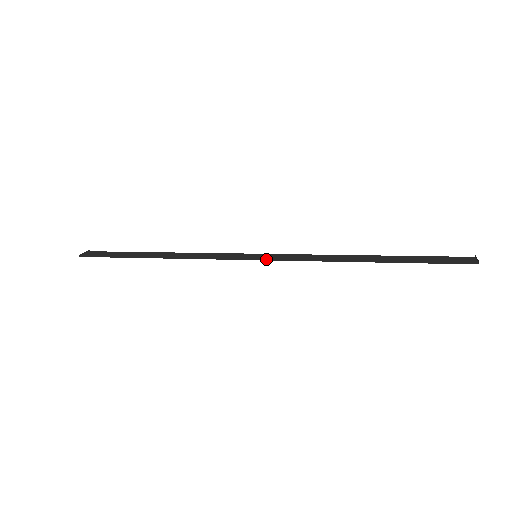
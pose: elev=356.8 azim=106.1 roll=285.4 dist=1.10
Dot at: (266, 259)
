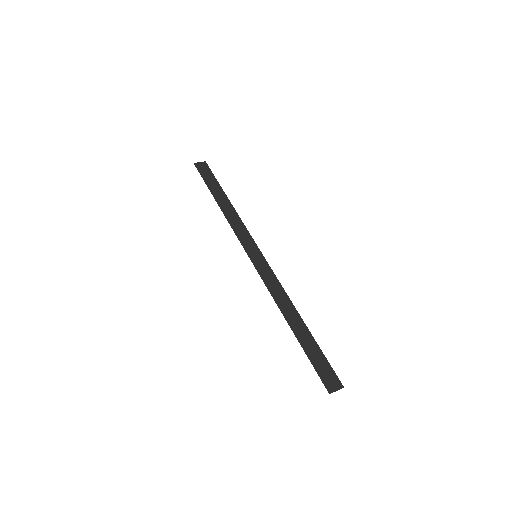
Dot at: (255, 264)
